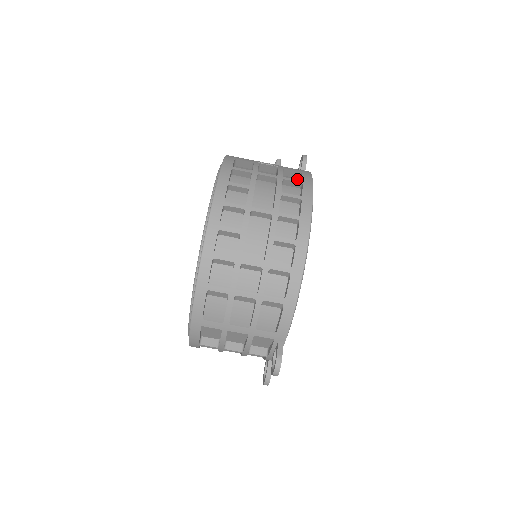
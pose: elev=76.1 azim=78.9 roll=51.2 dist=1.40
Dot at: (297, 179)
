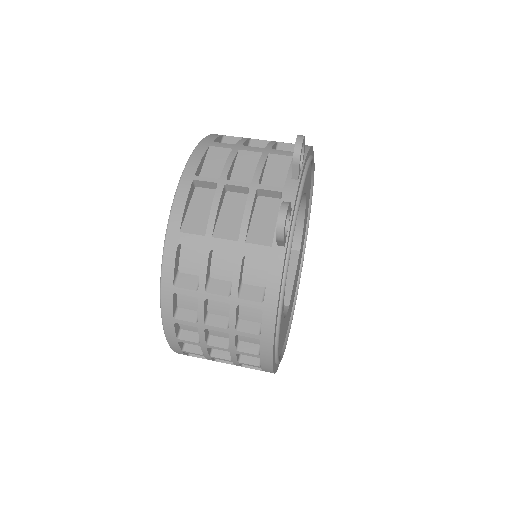
Dot at: occluded
